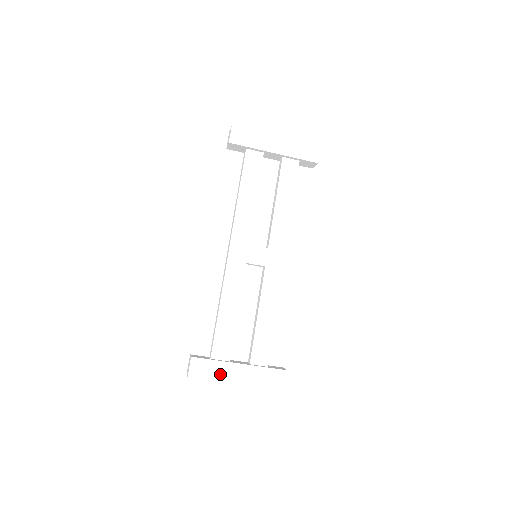
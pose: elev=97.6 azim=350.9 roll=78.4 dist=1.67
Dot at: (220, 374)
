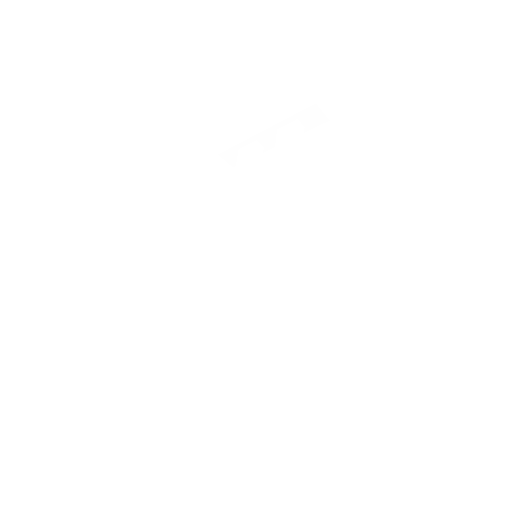
Dot at: (196, 446)
